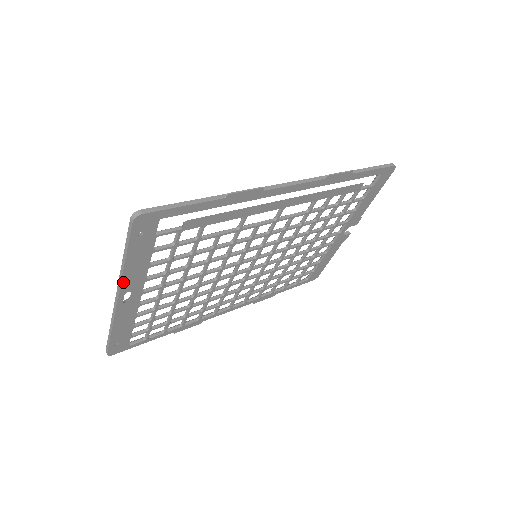
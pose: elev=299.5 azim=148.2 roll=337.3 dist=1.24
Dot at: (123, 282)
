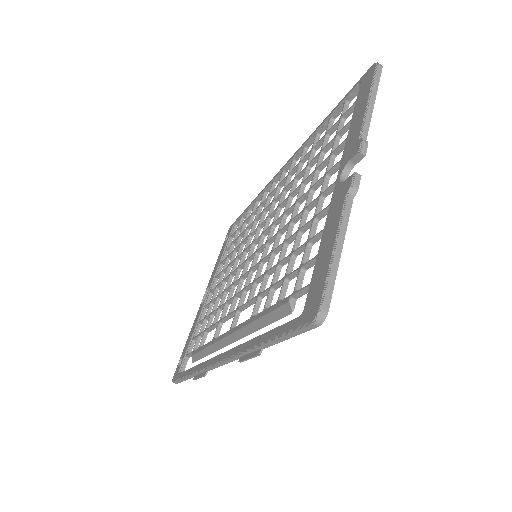
Dot at: occluded
